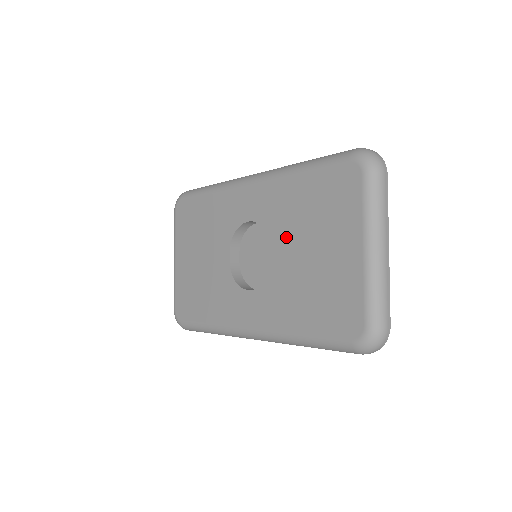
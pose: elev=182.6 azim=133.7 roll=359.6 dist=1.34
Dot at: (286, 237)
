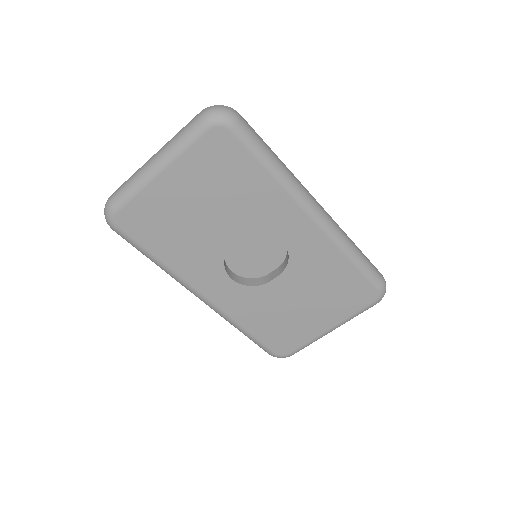
Dot at: (298, 282)
